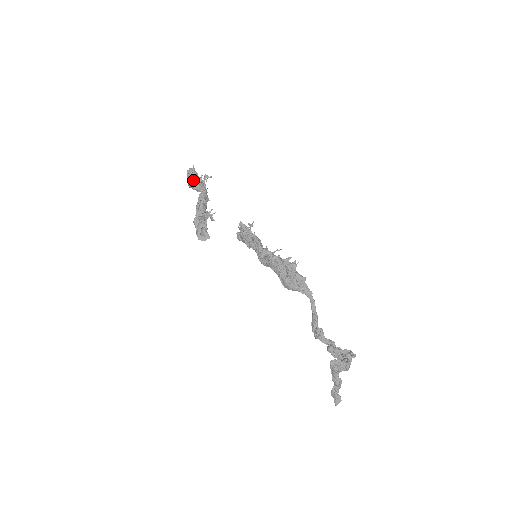
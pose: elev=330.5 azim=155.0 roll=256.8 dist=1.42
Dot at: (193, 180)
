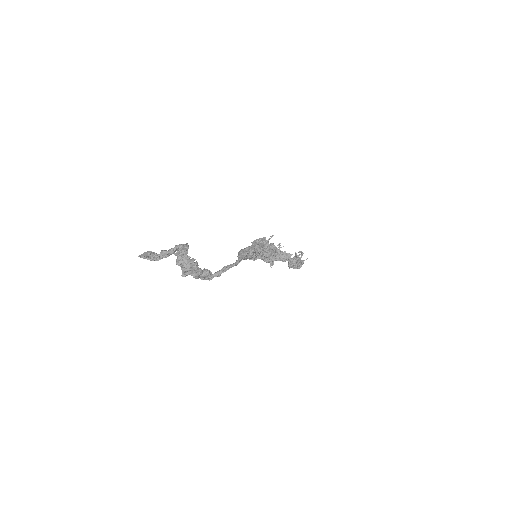
Dot at: occluded
